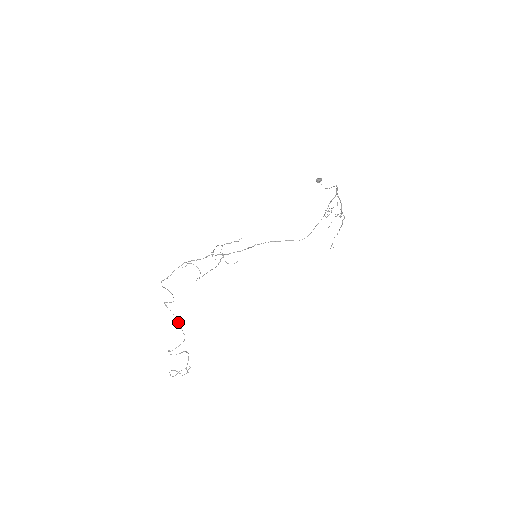
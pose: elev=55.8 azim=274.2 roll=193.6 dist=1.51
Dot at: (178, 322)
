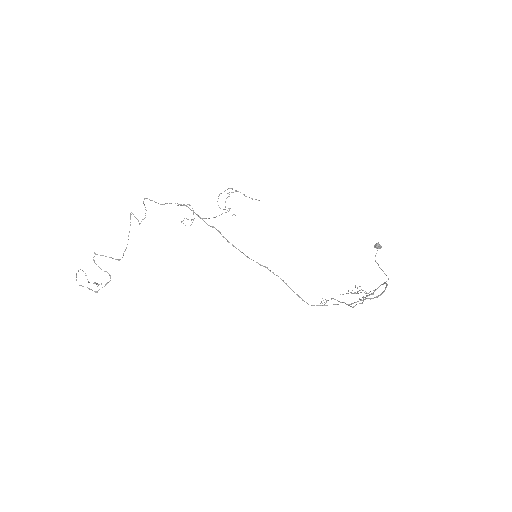
Dot at: occluded
